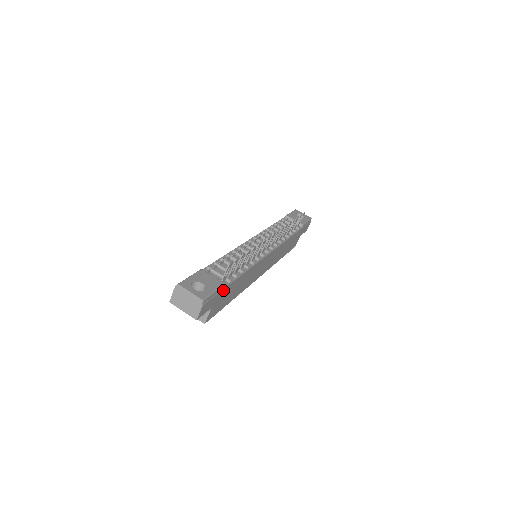
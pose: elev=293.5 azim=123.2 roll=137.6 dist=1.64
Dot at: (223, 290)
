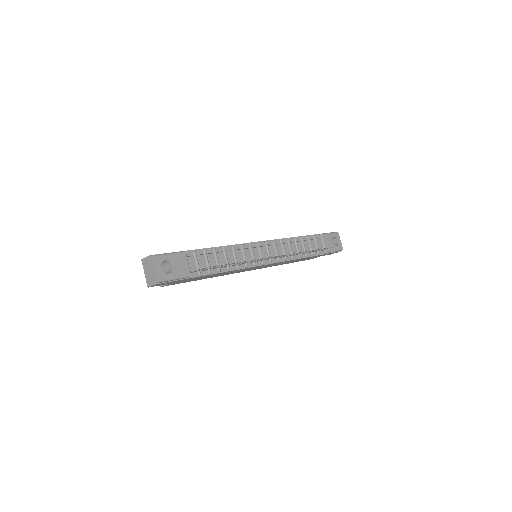
Dot at: (187, 278)
